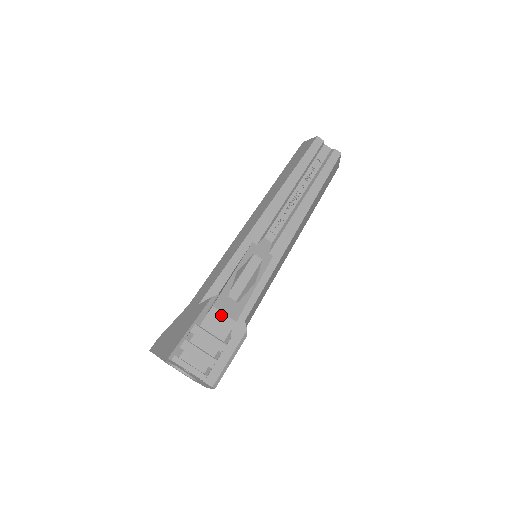
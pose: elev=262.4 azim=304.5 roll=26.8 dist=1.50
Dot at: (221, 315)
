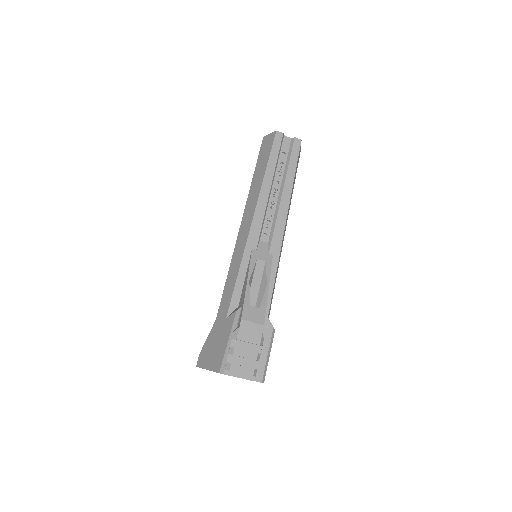
Dot at: (250, 324)
